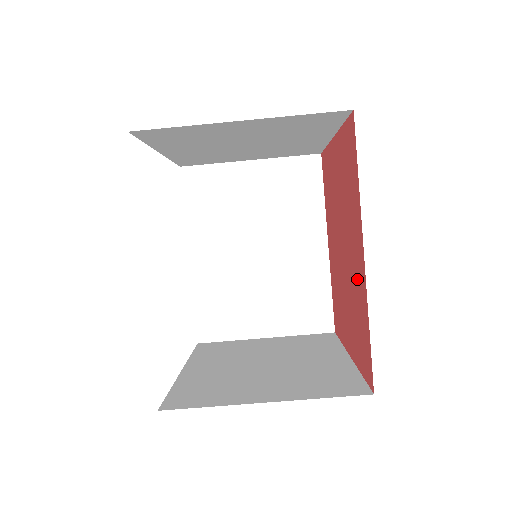
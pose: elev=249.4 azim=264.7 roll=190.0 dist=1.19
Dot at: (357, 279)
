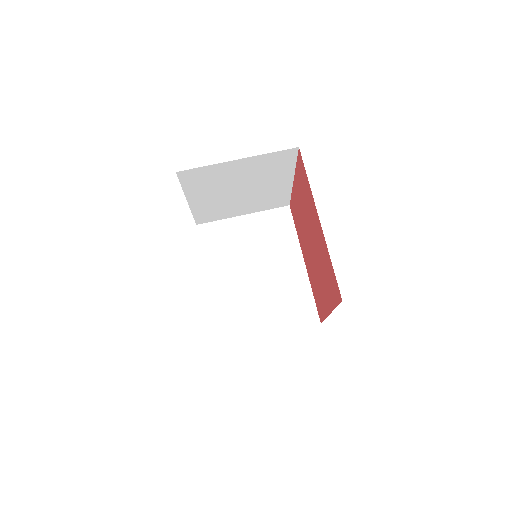
Dot at: (320, 244)
